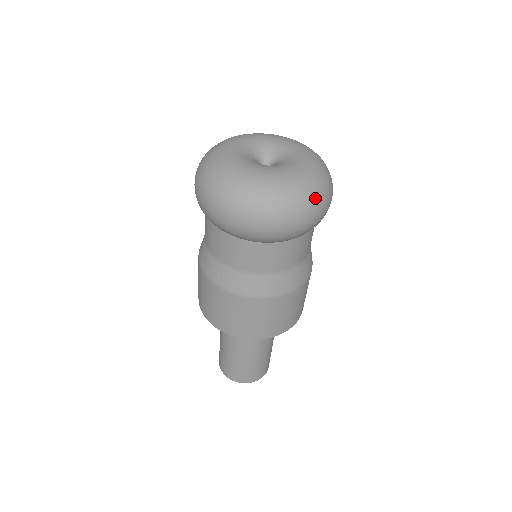
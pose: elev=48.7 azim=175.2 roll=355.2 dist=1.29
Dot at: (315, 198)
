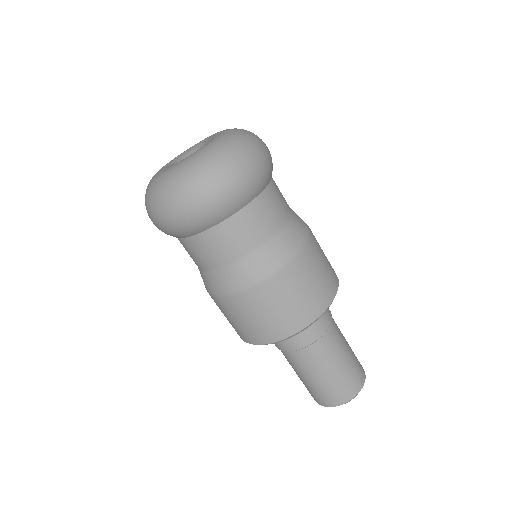
Dot at: (252, 133)
